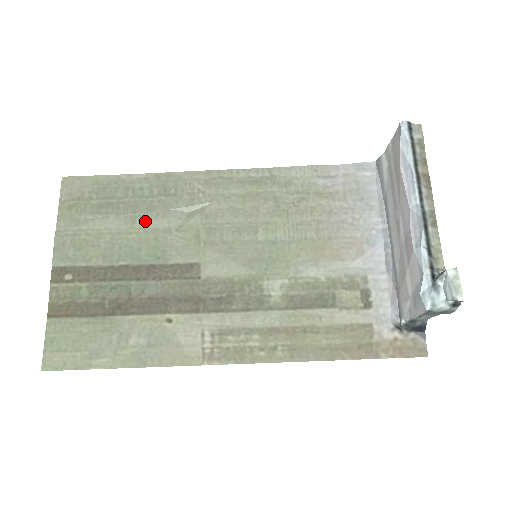
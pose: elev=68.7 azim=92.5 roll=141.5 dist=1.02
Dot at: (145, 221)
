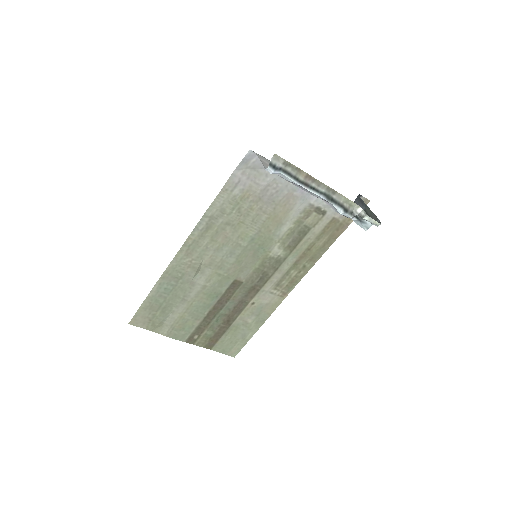
Dot at: (189, 295)
